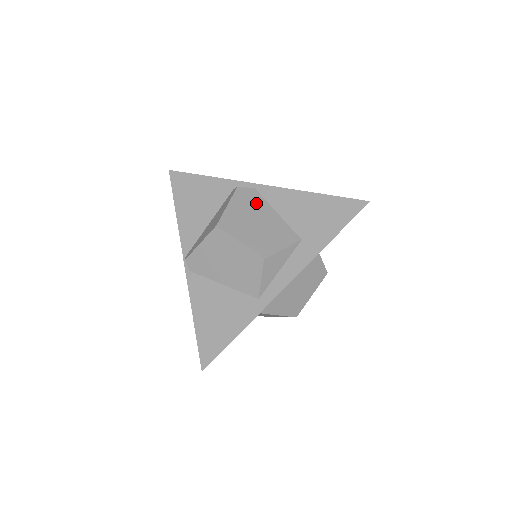
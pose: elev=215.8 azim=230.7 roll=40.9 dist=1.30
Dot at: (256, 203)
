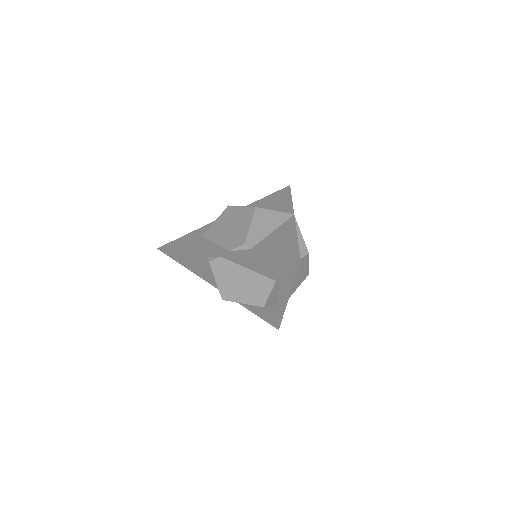
Dot at: (230, 269)
